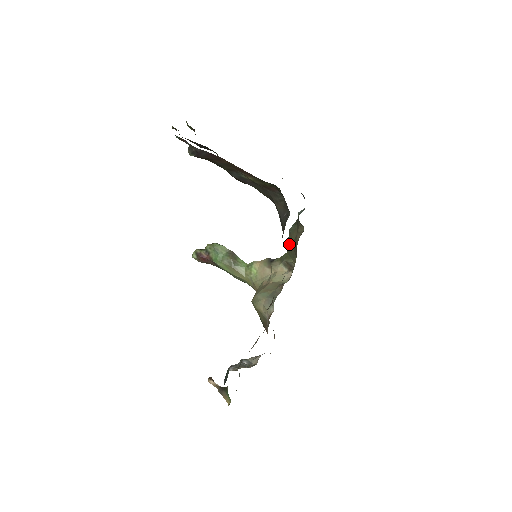
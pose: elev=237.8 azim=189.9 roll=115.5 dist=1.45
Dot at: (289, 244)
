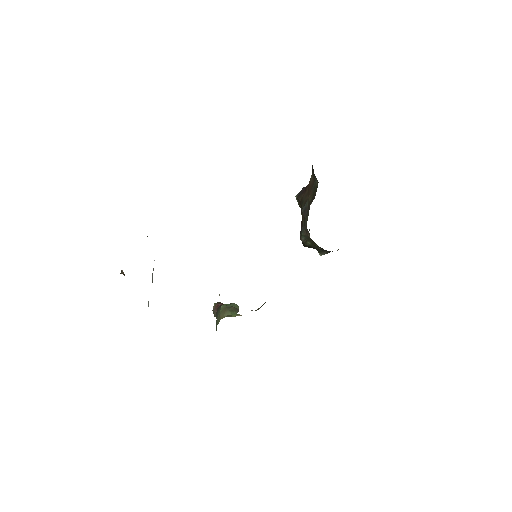
Dot at: occluded
